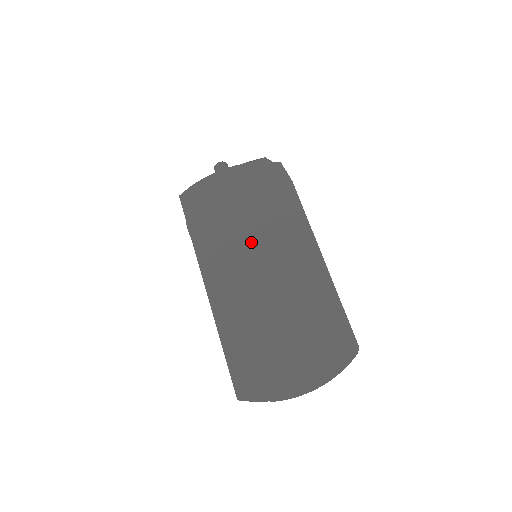
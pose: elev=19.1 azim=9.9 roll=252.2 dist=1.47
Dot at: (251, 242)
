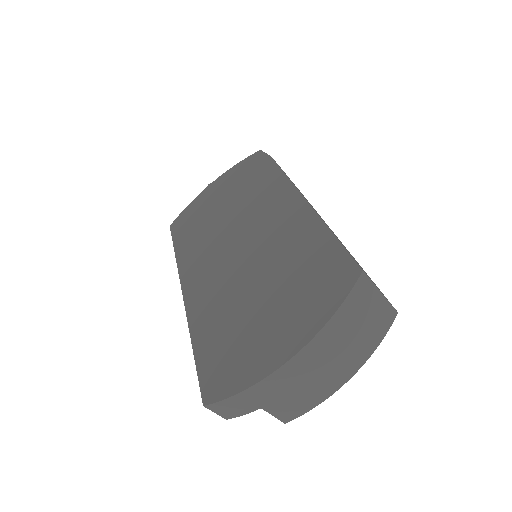
Dot at: (230, 227)
